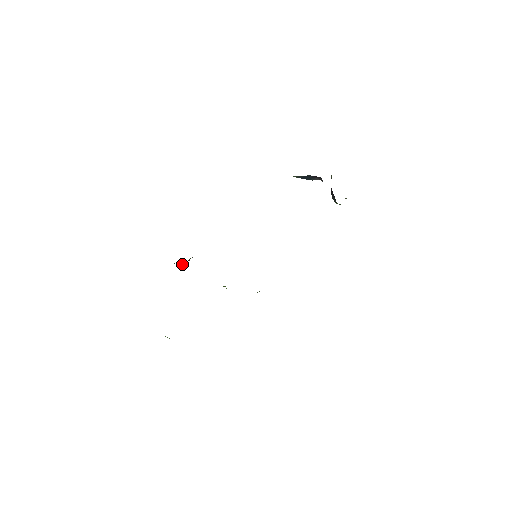
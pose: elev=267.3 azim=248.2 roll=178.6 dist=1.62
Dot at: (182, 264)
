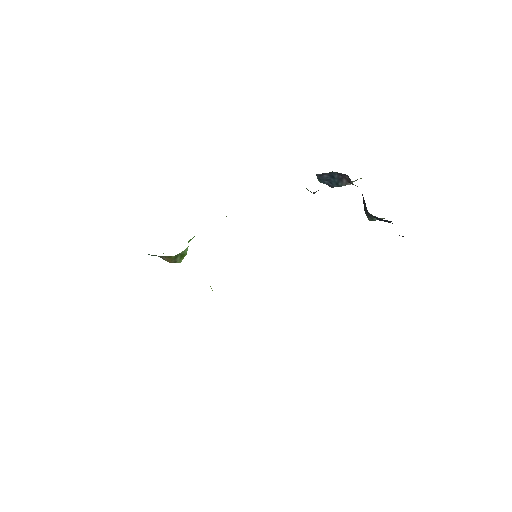
Dot at: (169, 259)
